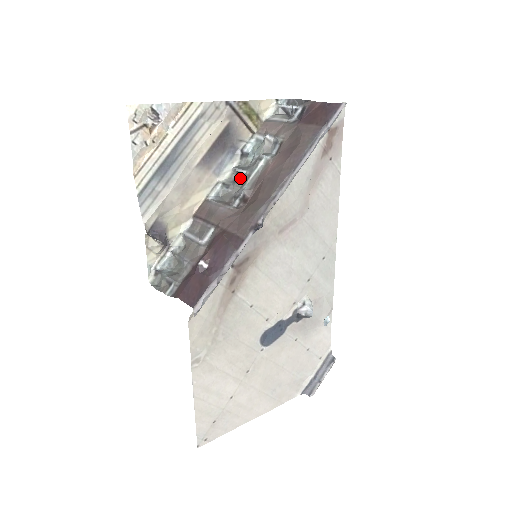
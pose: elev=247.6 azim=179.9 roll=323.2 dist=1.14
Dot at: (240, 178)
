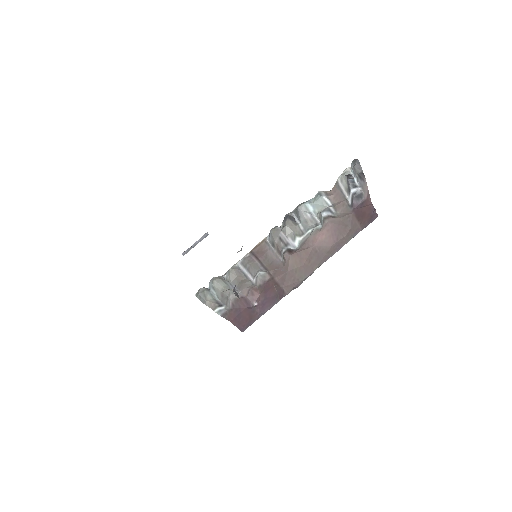
Dot at: (290, 219)
